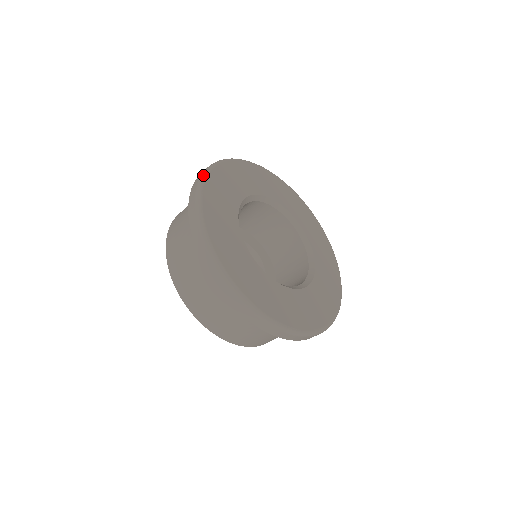
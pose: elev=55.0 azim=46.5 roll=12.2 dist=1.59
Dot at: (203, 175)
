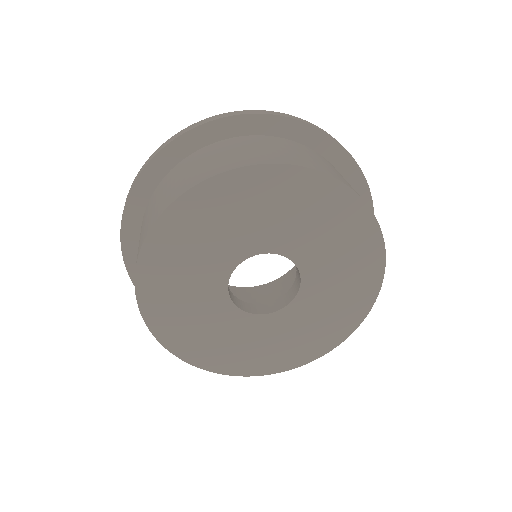
Dot at: occluded
